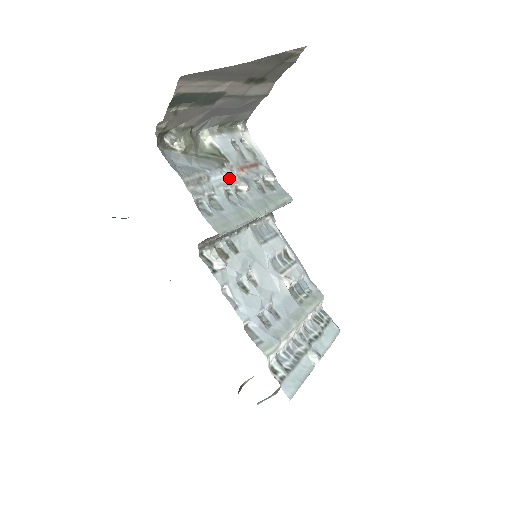
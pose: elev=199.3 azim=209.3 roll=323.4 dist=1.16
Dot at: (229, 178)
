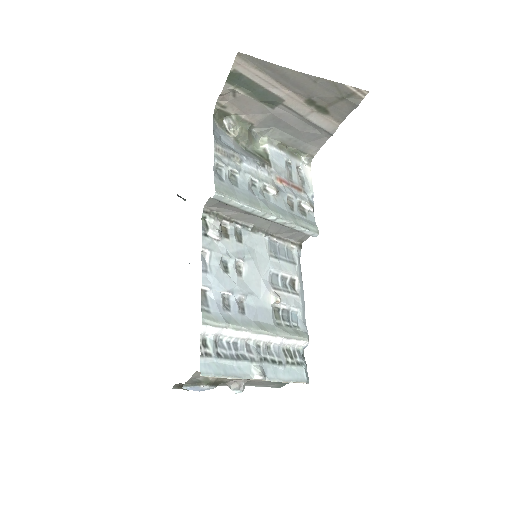
Dot at: (262, 176)
